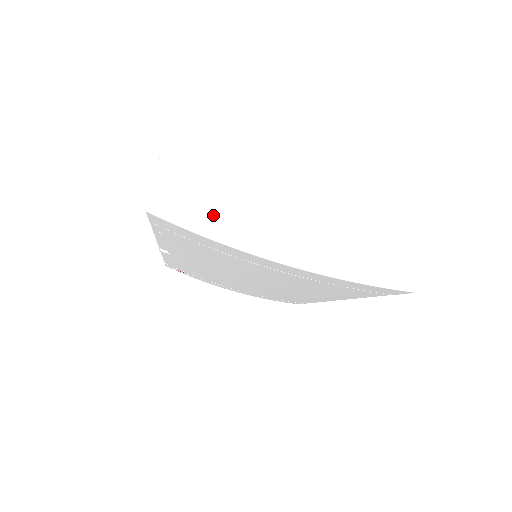
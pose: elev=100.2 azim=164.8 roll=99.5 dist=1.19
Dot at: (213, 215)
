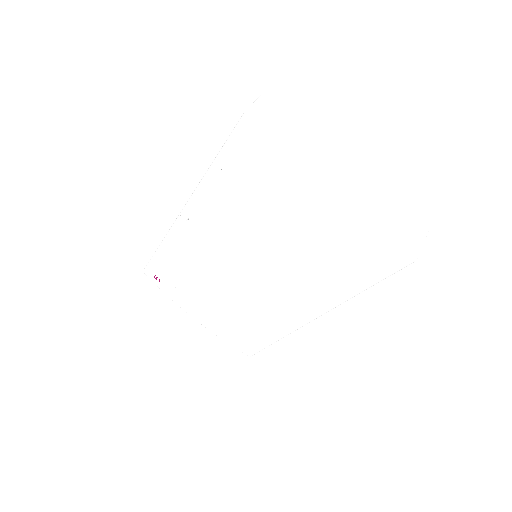
Dot at: (290, 140)
